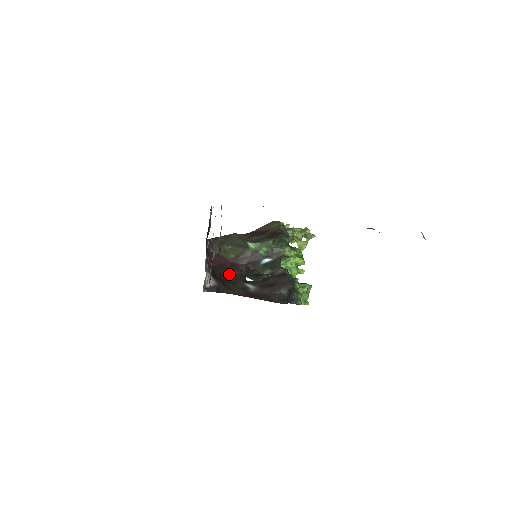
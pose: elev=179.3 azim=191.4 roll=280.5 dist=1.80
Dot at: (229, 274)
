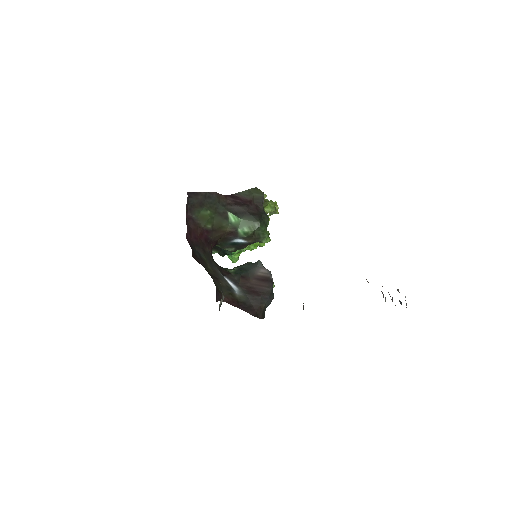
Dot at: (206, 256)
